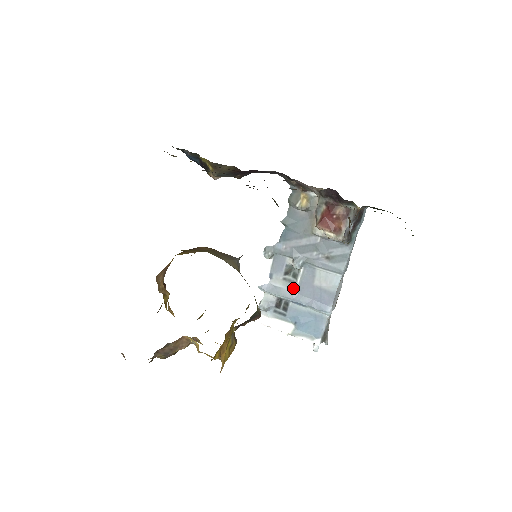
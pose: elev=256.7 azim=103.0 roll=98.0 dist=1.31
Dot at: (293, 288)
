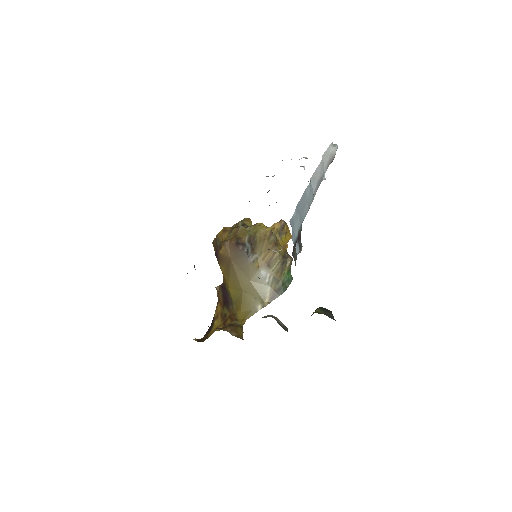
Dot at: occluded
